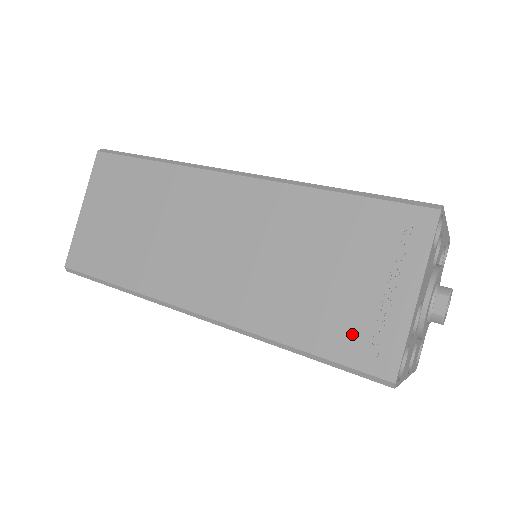
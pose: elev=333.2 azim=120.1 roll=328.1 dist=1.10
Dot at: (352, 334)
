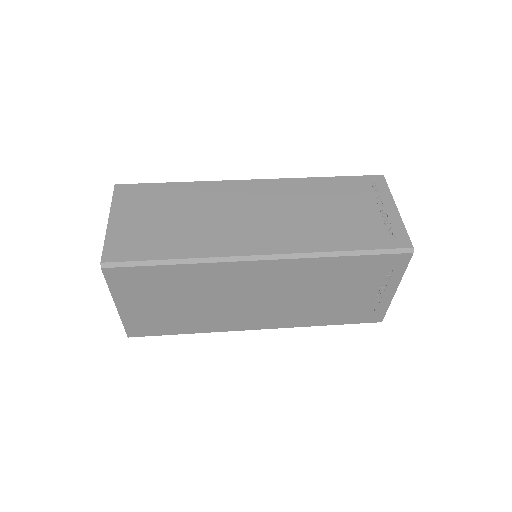
Dot at: (375, 233)
